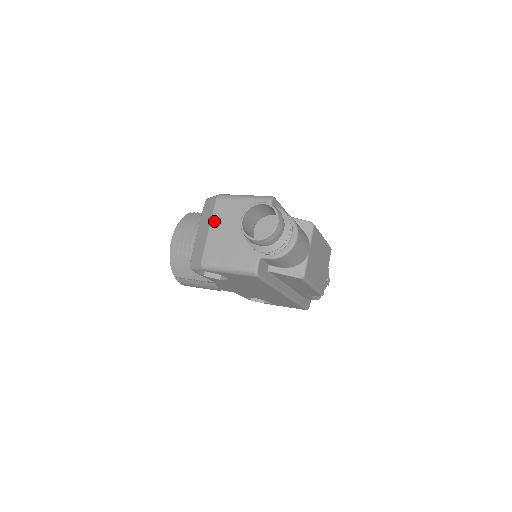
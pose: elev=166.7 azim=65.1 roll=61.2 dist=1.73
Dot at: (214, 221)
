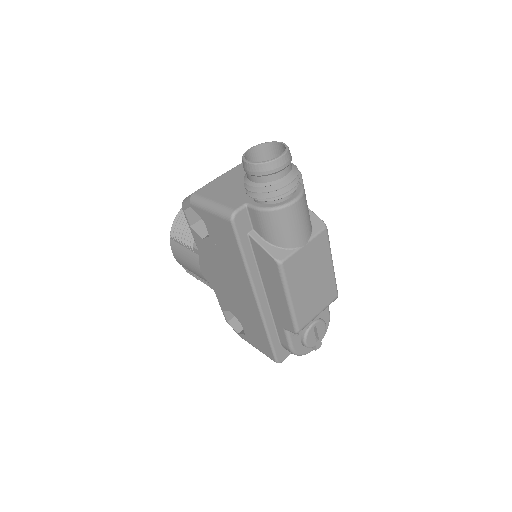
Dot at: (232, 171)
